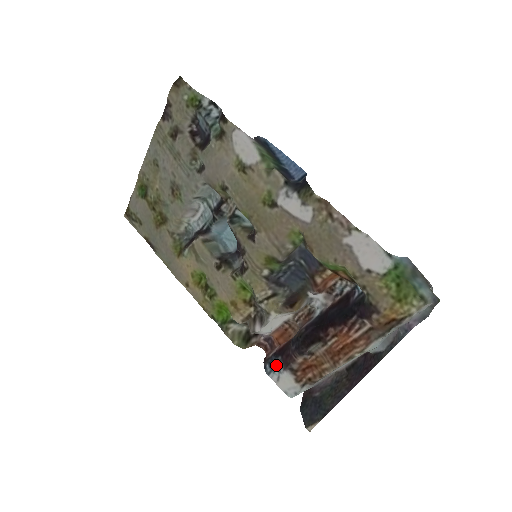
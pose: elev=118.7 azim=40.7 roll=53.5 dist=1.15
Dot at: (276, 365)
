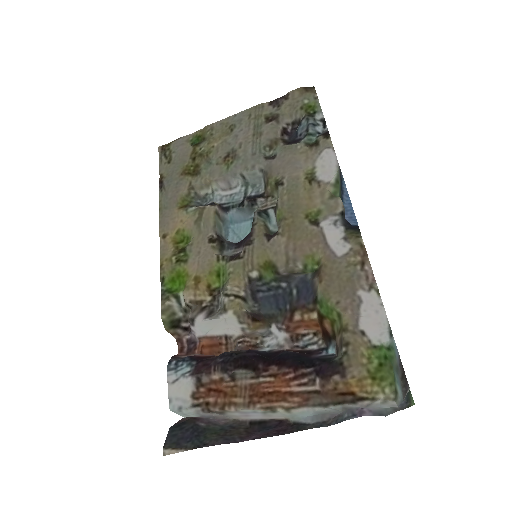
Dot at: (184, 367)
